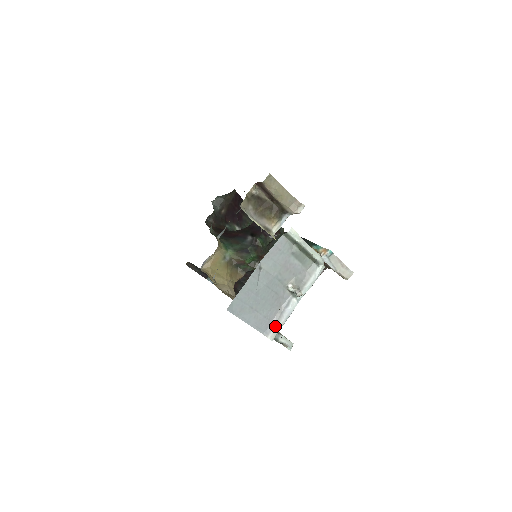
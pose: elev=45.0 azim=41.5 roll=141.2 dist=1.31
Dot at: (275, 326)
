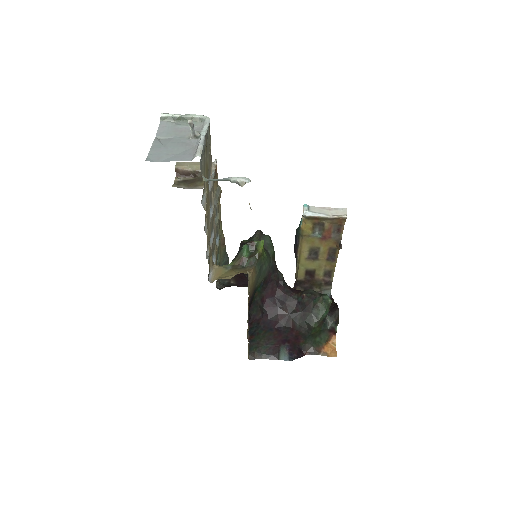
Dot at: (196, 152)
